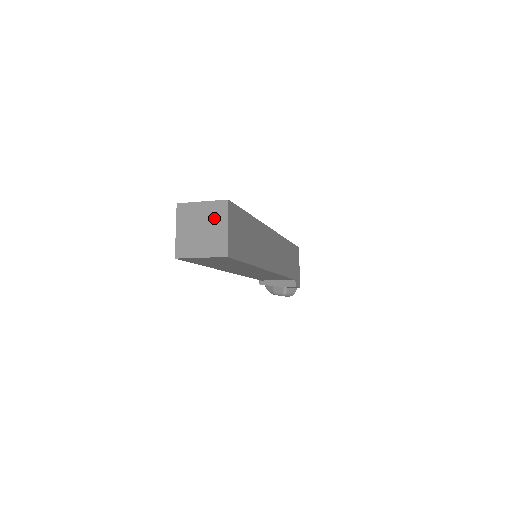
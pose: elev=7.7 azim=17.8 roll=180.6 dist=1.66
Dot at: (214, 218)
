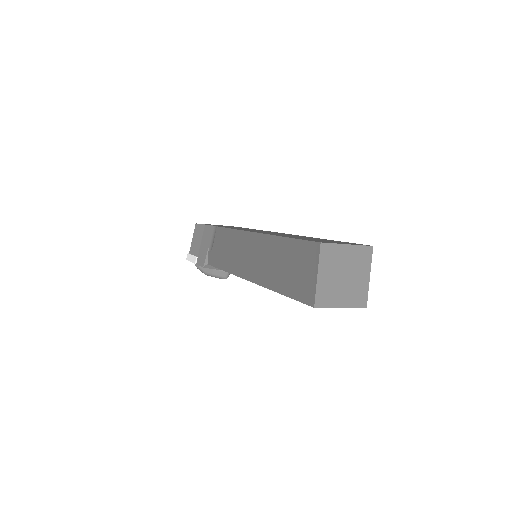
Dot at: (358, 265)
